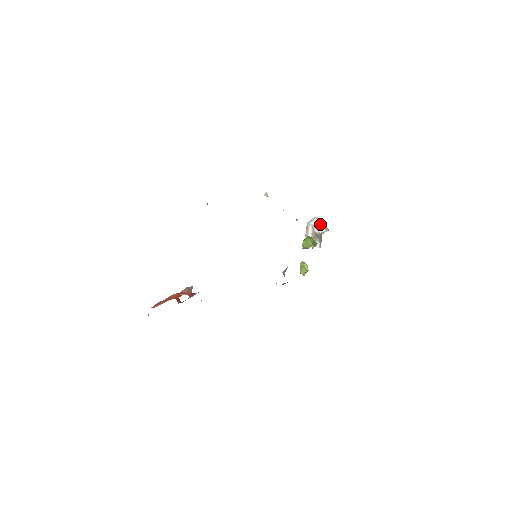
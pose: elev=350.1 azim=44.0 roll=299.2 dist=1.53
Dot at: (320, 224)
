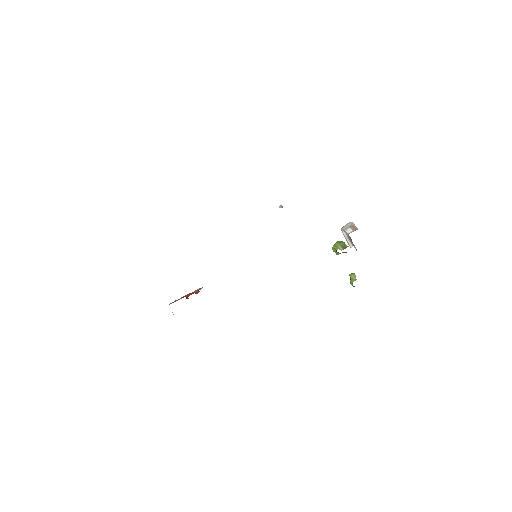
Dot at: (350, 227)
